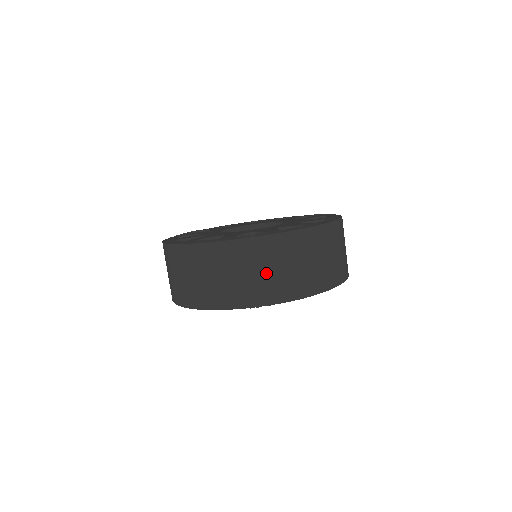
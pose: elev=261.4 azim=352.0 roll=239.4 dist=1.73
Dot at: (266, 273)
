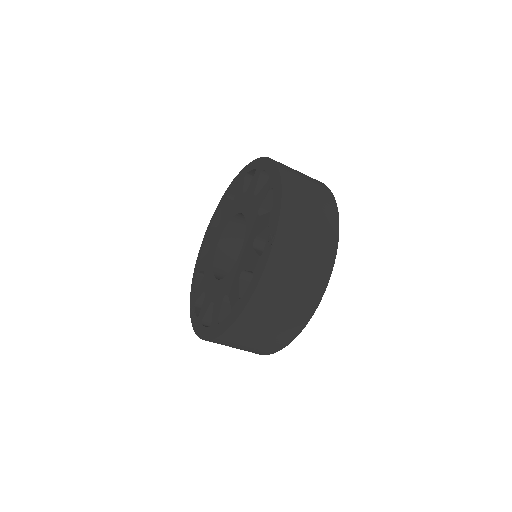
Dot at: (310, 242)
